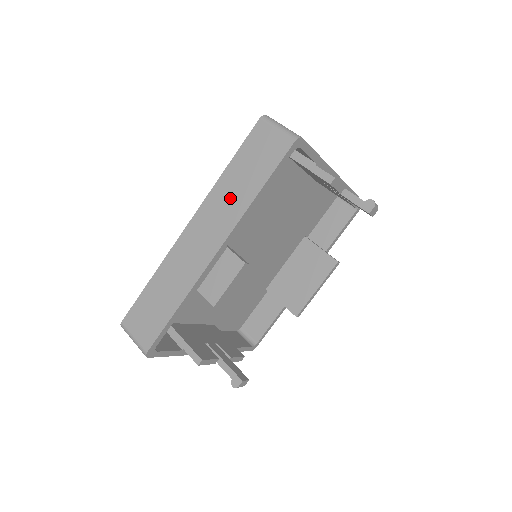
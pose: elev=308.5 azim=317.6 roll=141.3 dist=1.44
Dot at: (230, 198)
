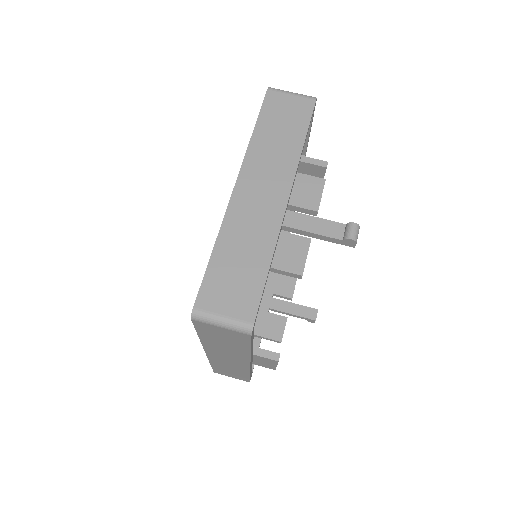
Dot at: (226, 349)
